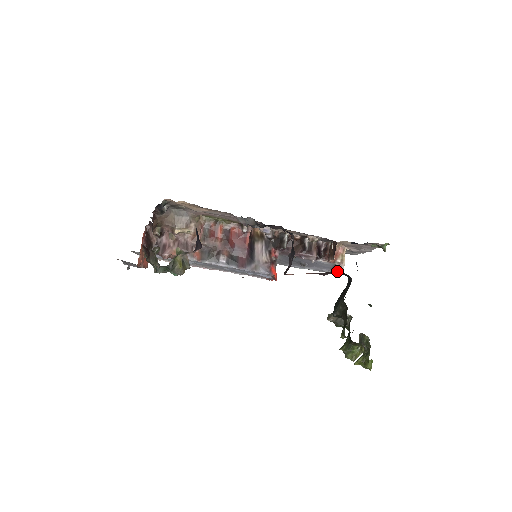
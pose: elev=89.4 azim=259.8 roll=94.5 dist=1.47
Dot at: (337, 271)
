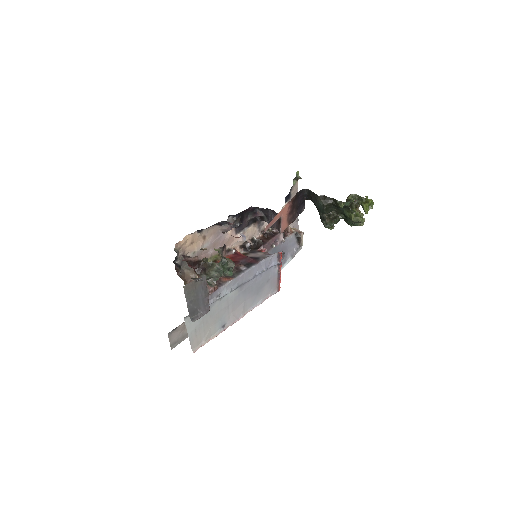
Dot at: (300, 236)
